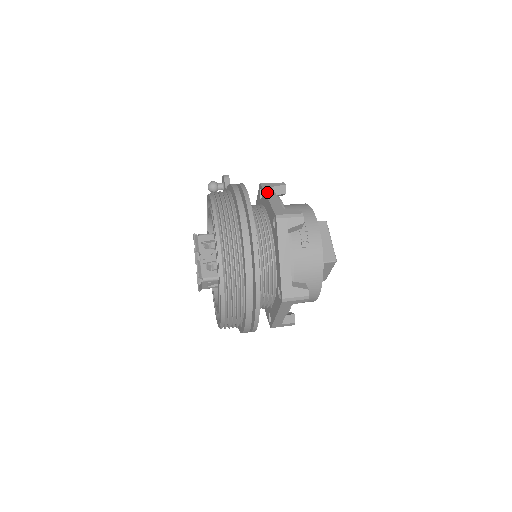
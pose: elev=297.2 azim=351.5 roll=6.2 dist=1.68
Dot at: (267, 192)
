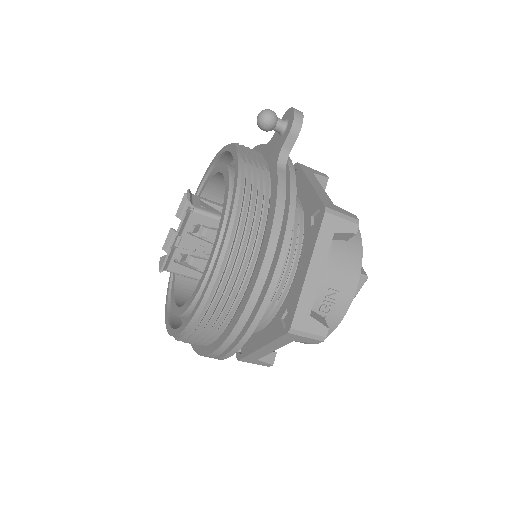
Dot at: (318, 250)
